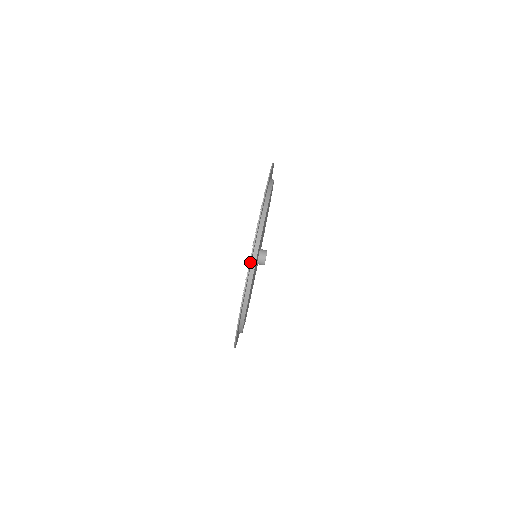
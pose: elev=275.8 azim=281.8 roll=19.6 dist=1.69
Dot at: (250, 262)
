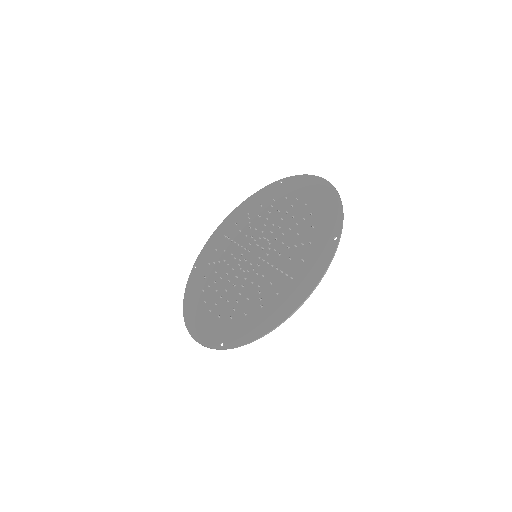
Dot at: (314, 289)
